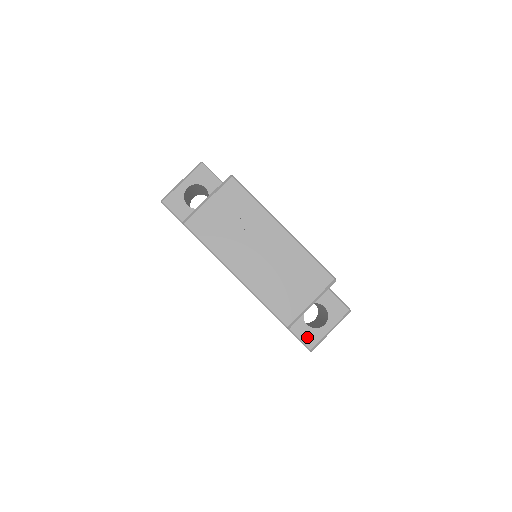
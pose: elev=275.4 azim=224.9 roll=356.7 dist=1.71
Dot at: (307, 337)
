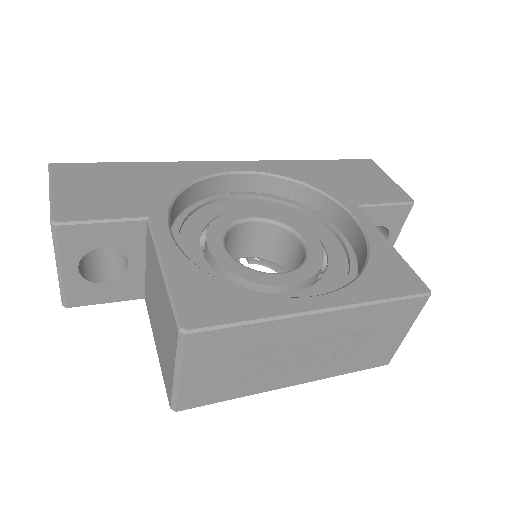
Dot at: occluded
